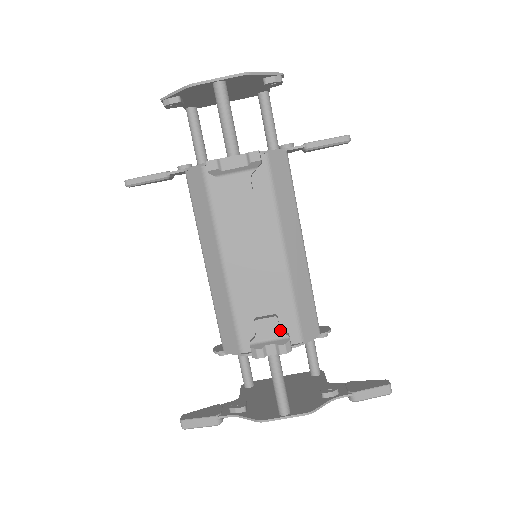
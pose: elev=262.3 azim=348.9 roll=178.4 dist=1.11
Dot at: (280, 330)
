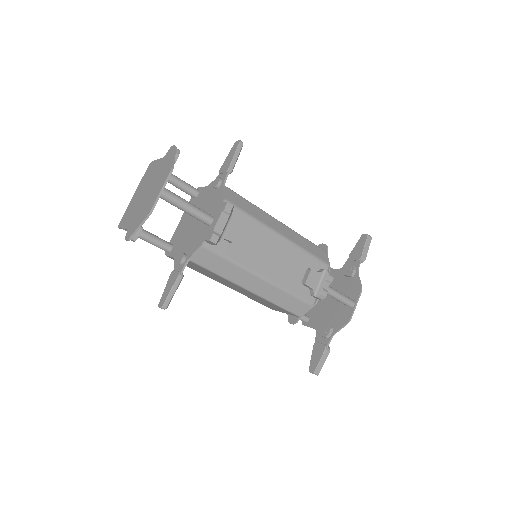
Dot at: (319, 272)
